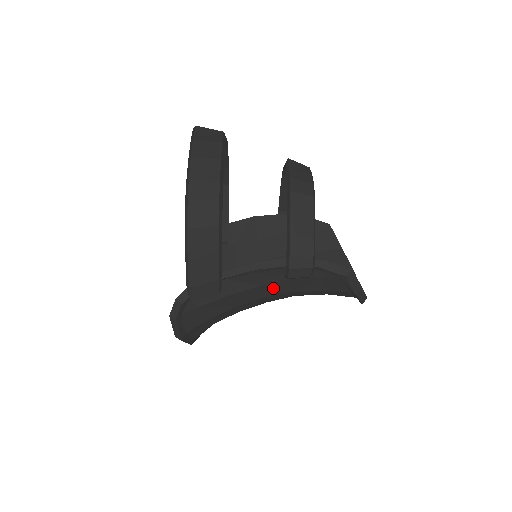
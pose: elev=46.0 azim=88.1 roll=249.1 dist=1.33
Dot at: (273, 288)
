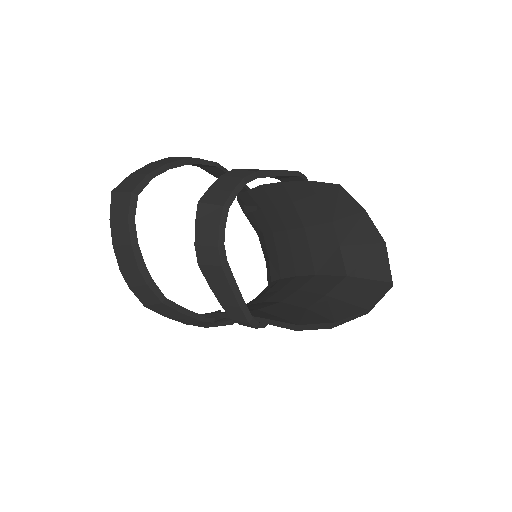
Dot at: occluded
